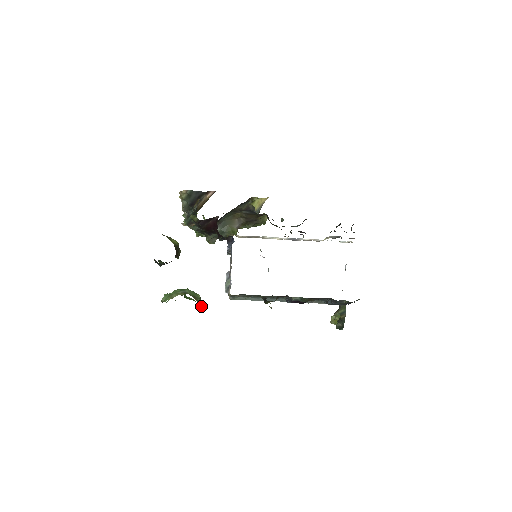
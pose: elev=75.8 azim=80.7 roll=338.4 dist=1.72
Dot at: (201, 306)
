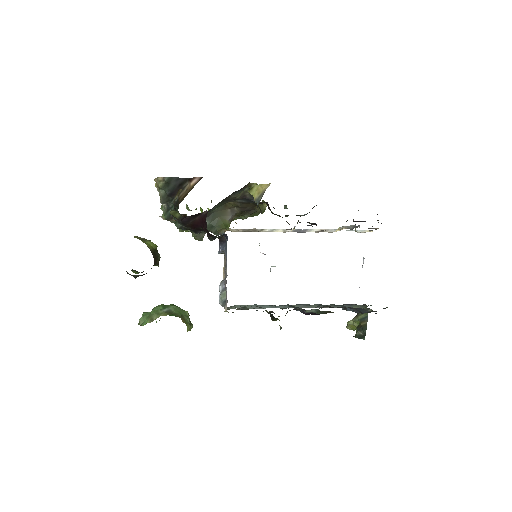
Dot at: occluded
